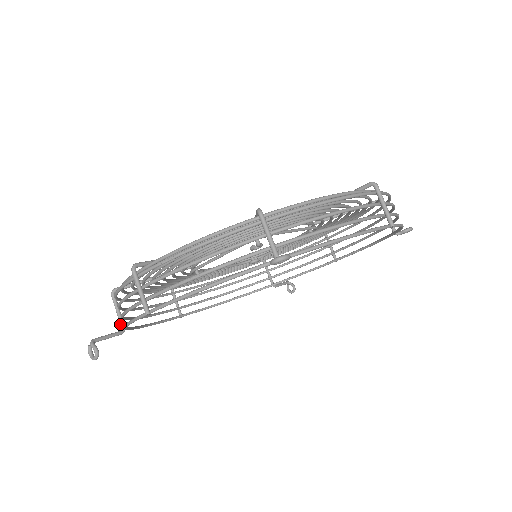
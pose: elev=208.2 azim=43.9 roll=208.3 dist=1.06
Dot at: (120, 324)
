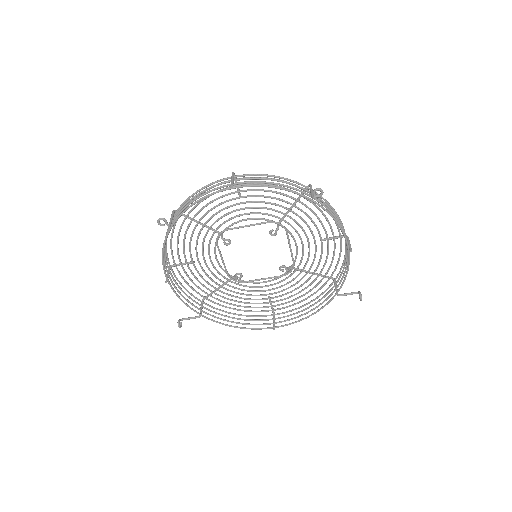
Dot at: (200, 314)
